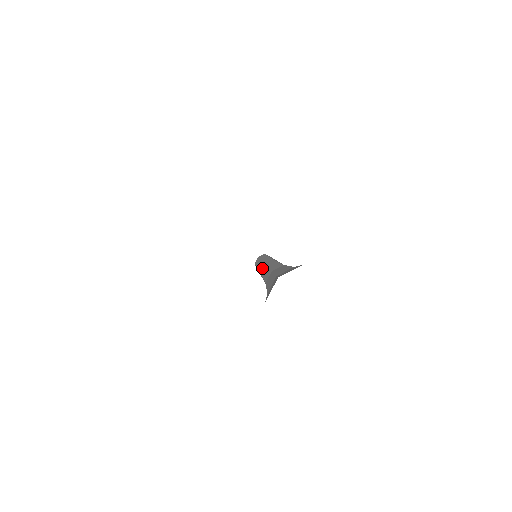
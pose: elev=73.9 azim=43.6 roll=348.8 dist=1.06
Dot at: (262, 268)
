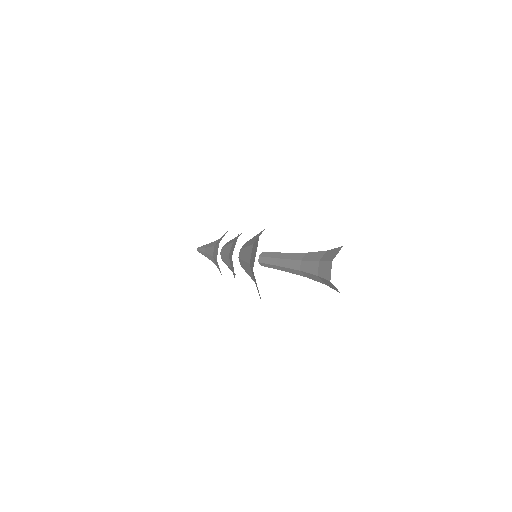
Dot at: (279, 262)
